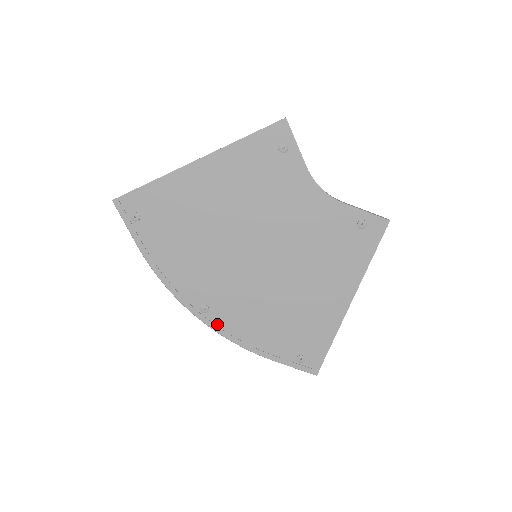
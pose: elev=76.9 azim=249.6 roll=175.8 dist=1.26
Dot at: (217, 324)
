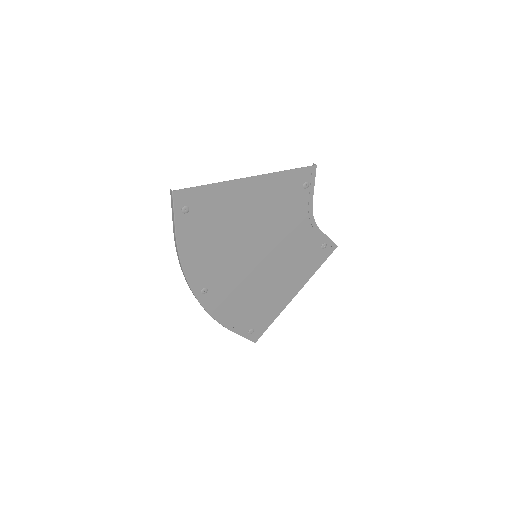
Dot at: (207, 303)
